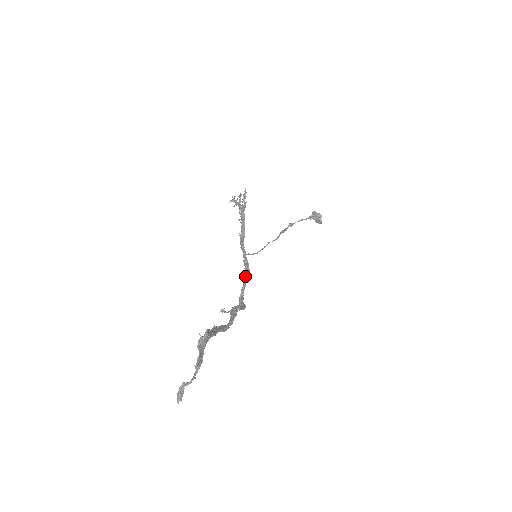
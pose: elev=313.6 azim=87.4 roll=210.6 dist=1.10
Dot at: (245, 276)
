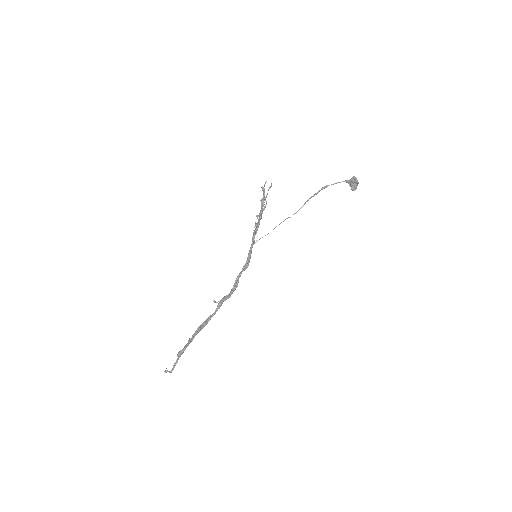
Dot at: (244, 266)
